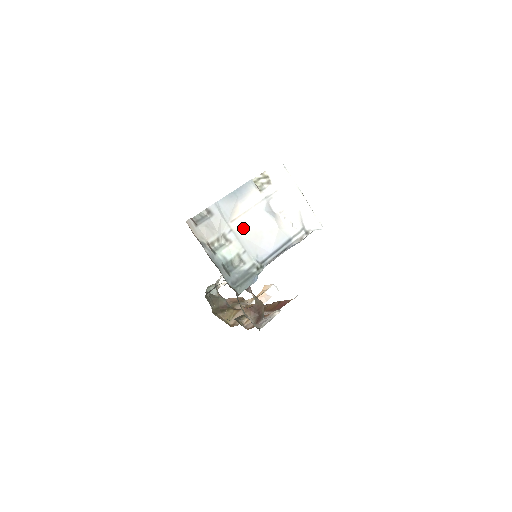
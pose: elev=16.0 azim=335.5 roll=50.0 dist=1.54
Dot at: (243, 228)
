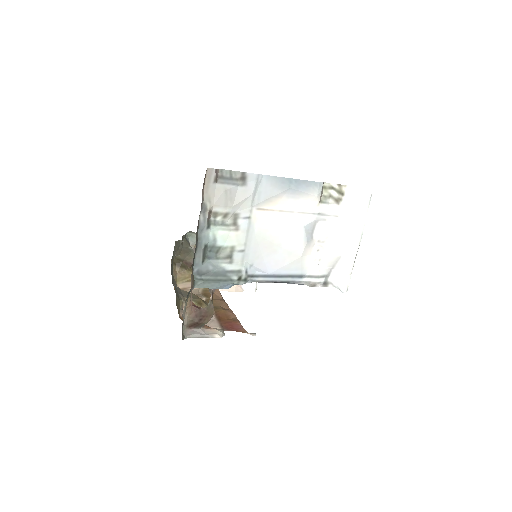
Dot at: (264, 226)
